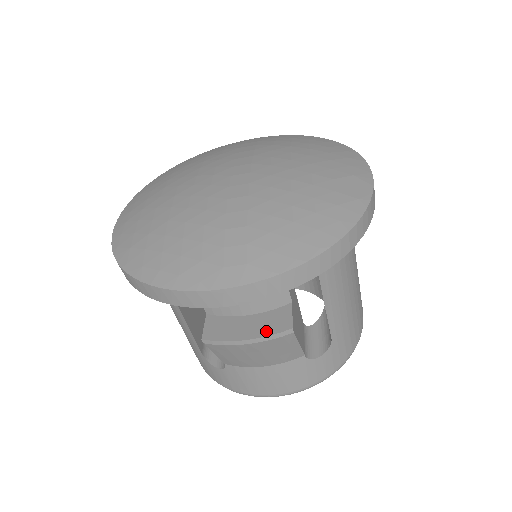
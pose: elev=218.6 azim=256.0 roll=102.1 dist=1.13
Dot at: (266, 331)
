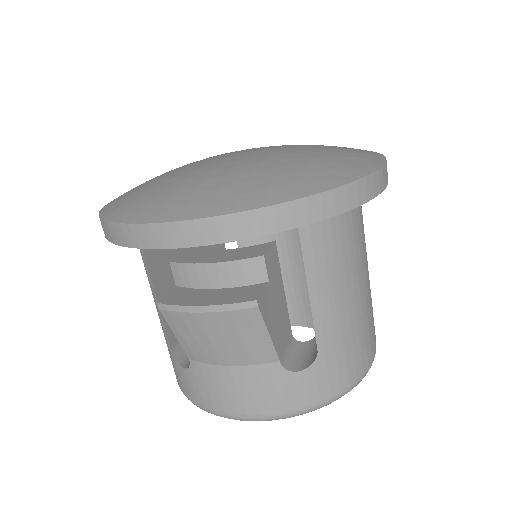
Dot at: (227, 300)
